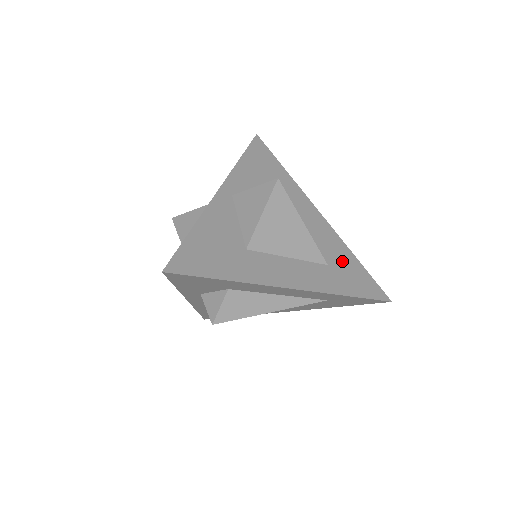
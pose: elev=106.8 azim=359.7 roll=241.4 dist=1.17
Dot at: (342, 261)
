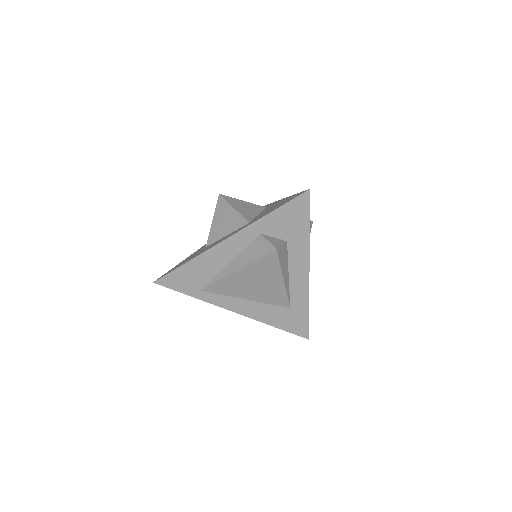
Dot at: occluded
